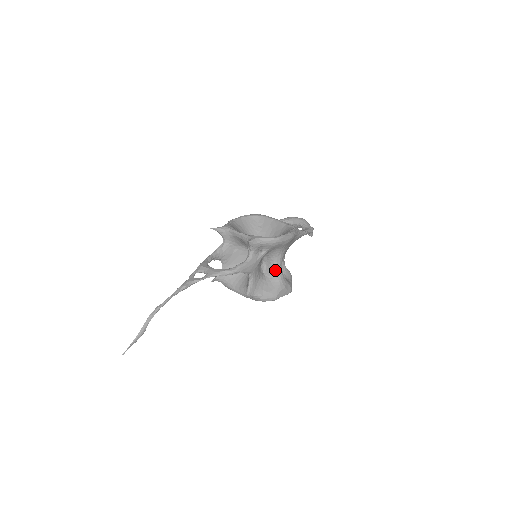
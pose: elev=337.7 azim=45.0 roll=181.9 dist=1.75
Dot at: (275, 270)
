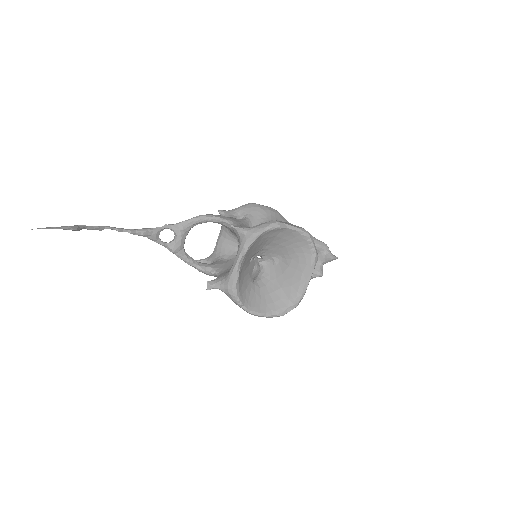
Dot at: occluded
